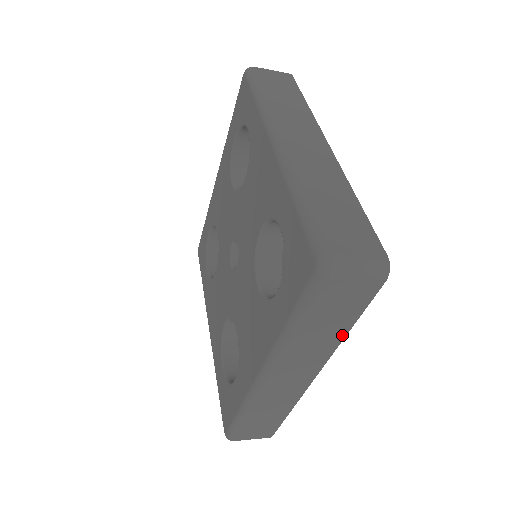
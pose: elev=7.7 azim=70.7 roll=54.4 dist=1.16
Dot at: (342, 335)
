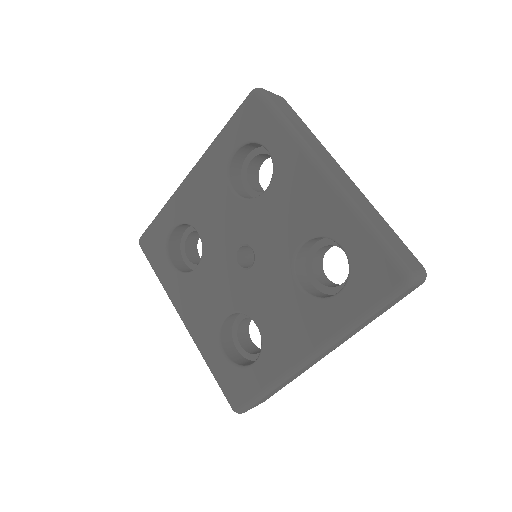
Dot at: occluded
